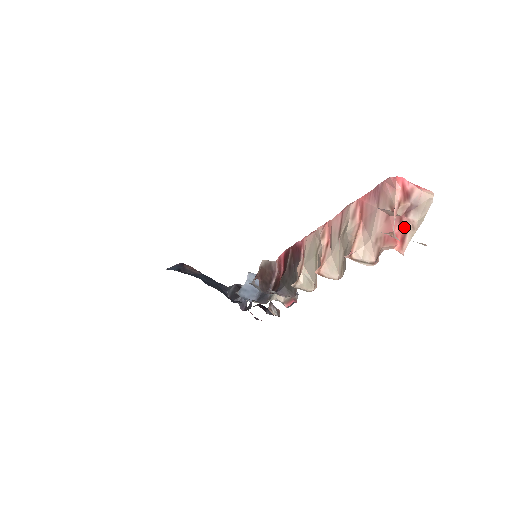
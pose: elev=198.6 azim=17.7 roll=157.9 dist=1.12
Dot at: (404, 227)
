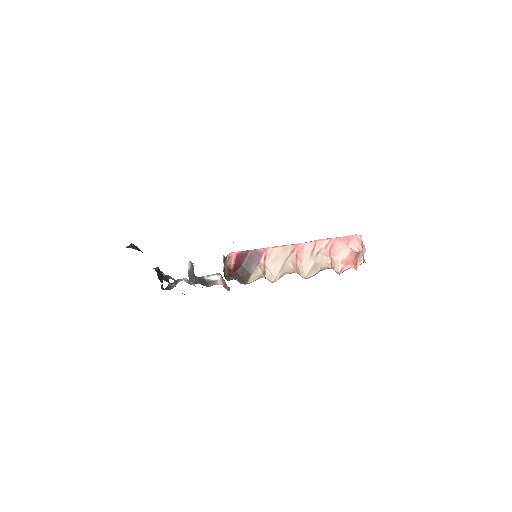
Dot at: (357, 259)
